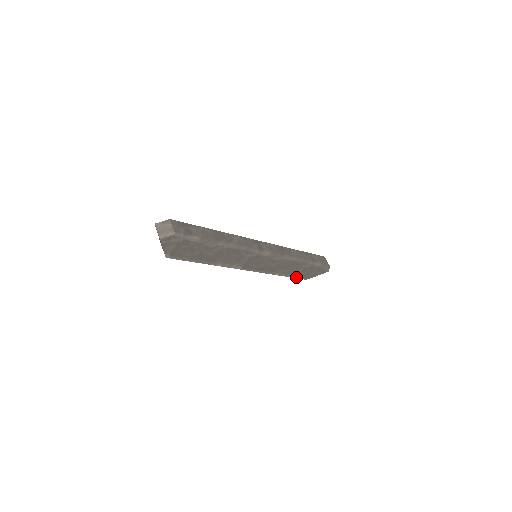
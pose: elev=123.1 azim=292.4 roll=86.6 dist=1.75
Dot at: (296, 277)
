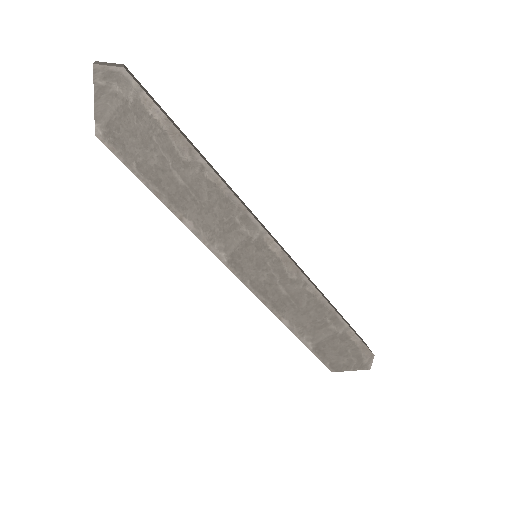
Dot at: (316, 353)
